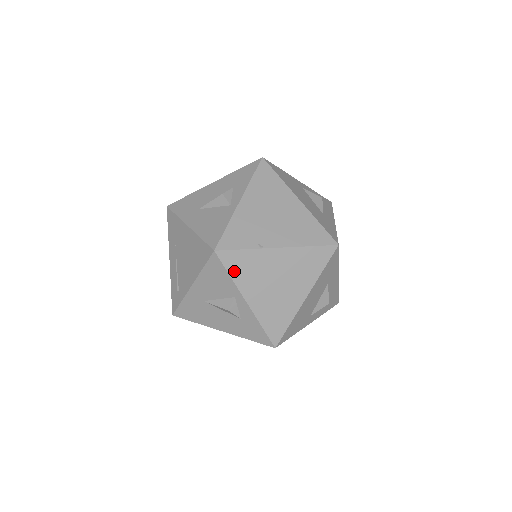
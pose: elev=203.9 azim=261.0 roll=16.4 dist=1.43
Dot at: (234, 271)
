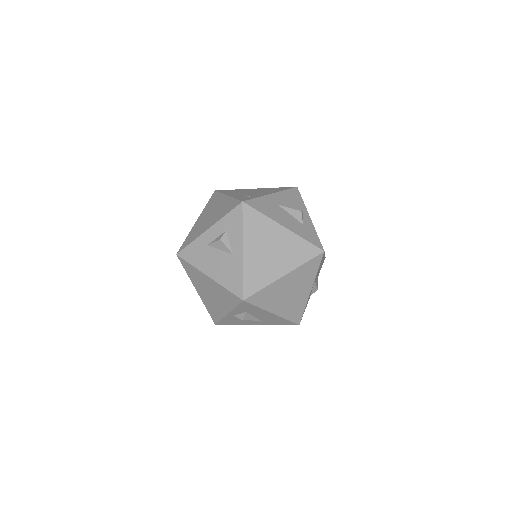
Dot at: occluded
